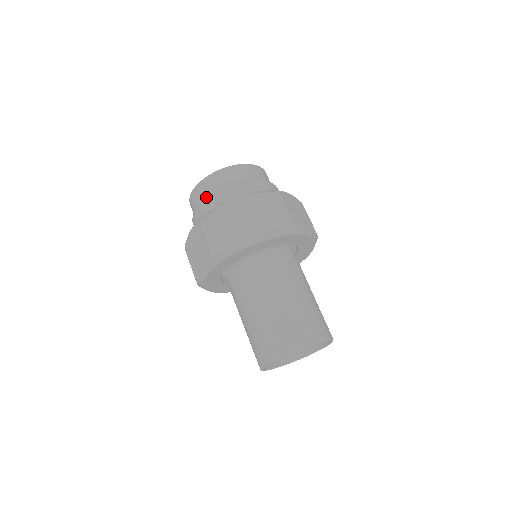
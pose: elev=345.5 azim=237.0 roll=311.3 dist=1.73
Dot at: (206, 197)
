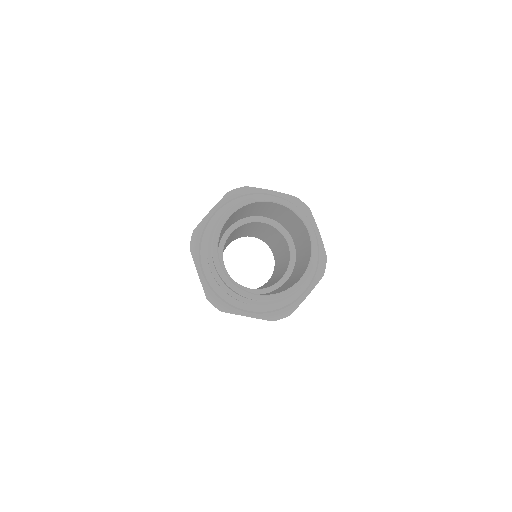
Dot at: (225, 285)
